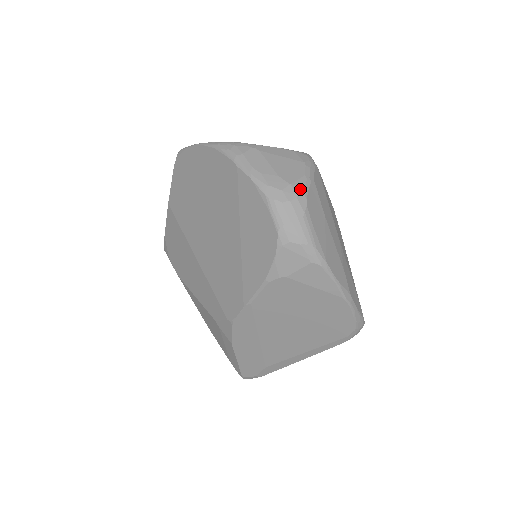
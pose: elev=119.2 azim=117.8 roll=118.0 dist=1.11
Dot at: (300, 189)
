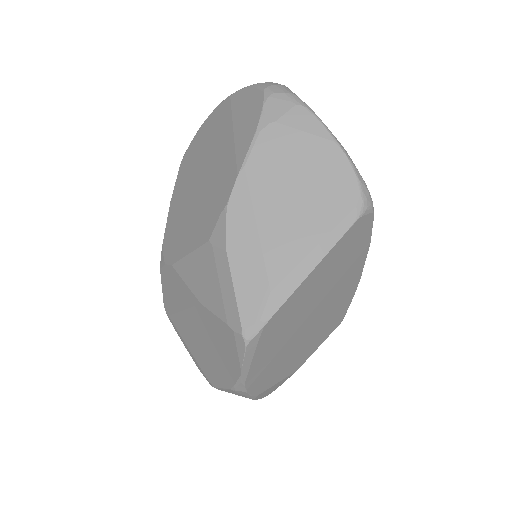
Dot at: occluded
